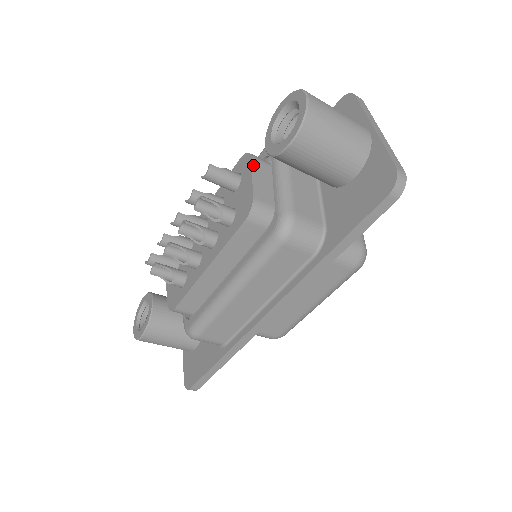
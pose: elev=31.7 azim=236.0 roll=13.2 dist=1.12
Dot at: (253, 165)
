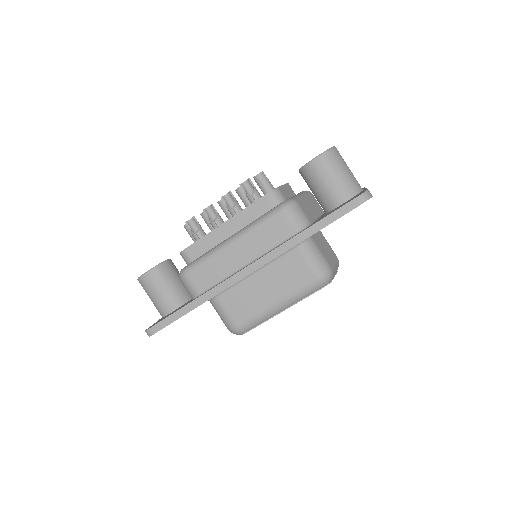
Dot at: (287, 184)
